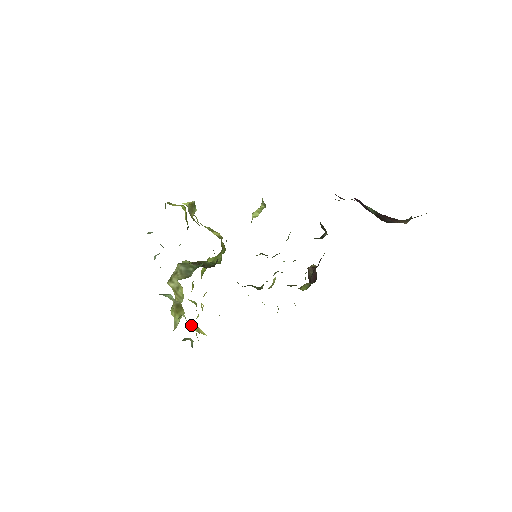
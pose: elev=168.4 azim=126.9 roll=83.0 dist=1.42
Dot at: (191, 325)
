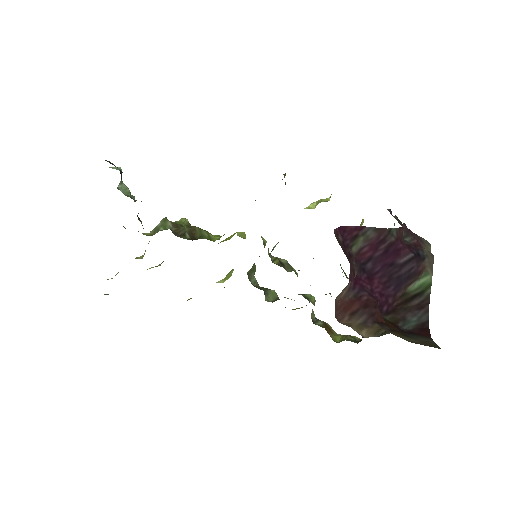
Dot at: occluded
